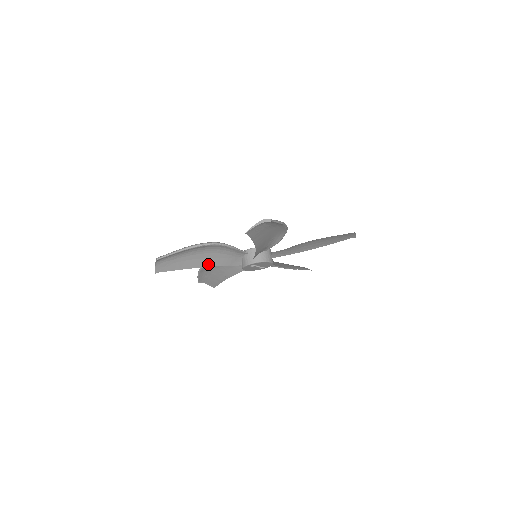
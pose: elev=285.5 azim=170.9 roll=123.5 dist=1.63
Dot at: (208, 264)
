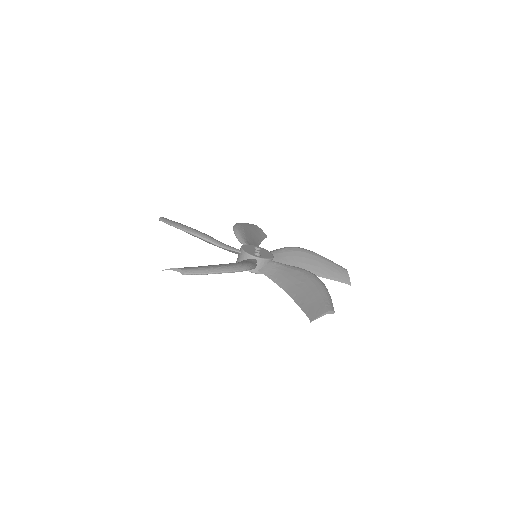
Dot at: occluded
